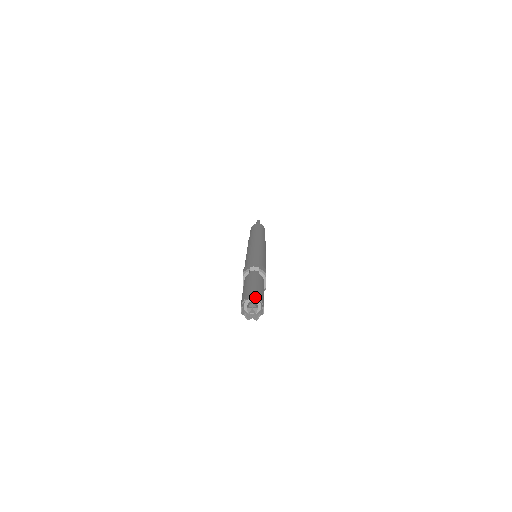
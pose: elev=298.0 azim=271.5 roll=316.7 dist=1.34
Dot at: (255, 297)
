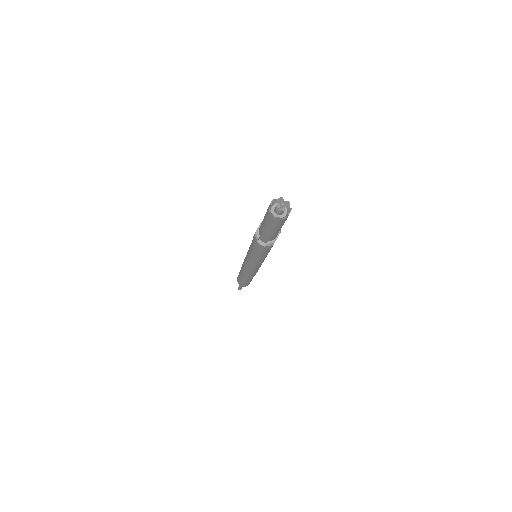
Dot at: (287, 201)
